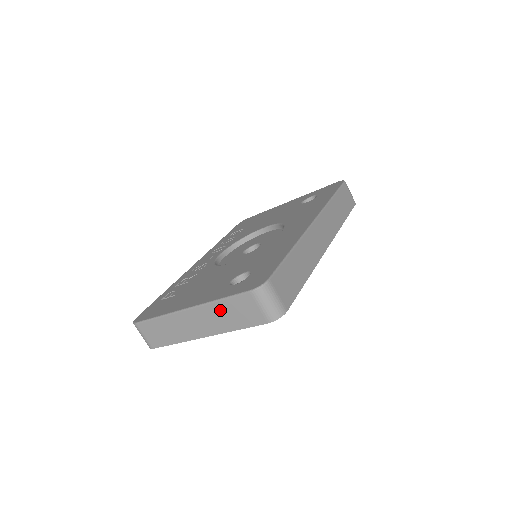
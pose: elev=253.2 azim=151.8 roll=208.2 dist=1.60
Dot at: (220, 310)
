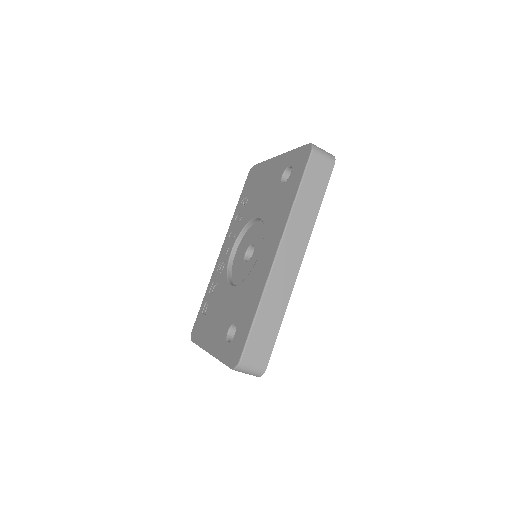
Dot at: occluded
